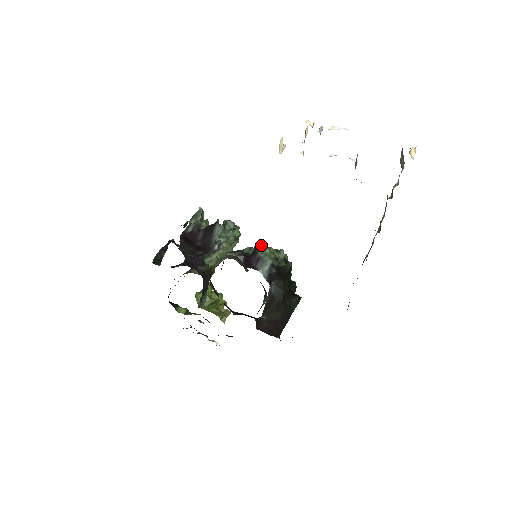
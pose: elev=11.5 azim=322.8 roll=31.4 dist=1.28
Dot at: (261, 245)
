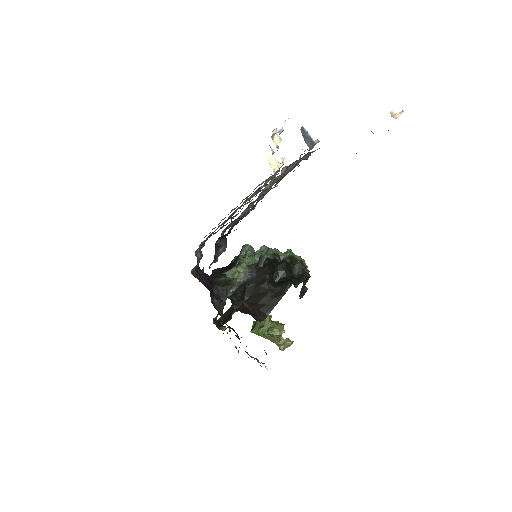
Dot at: (265, 248)
